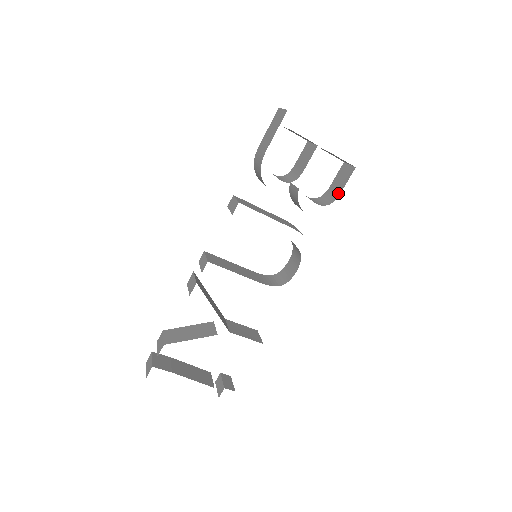
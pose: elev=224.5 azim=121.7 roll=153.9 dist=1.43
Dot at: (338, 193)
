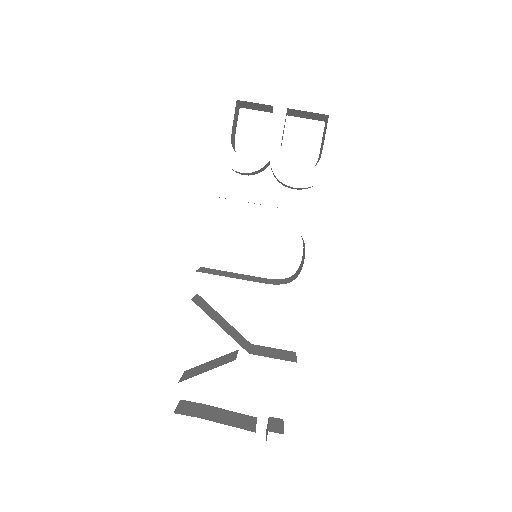
Dot at: (321, 152)
